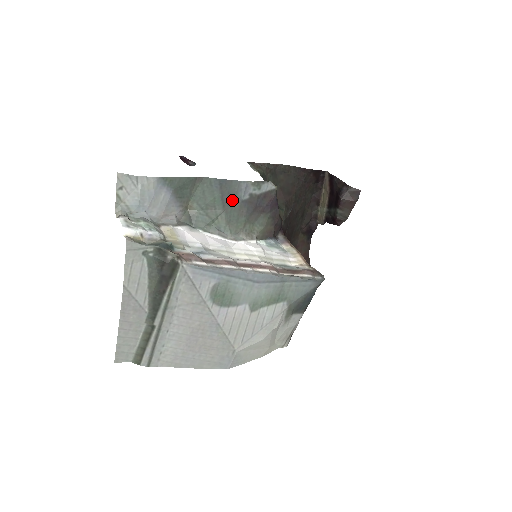
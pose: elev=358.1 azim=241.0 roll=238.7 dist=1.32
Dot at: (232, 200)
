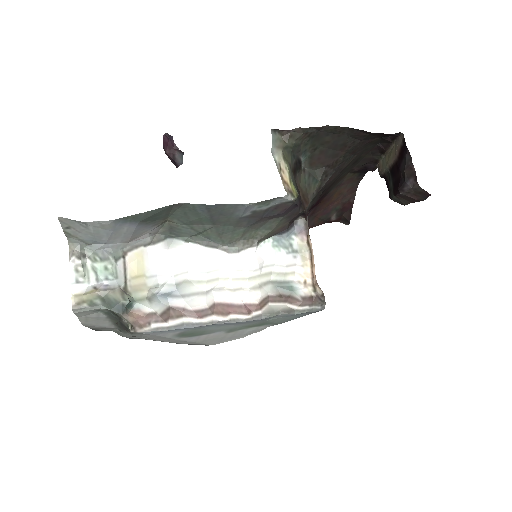
Dot at: (226, 218)
